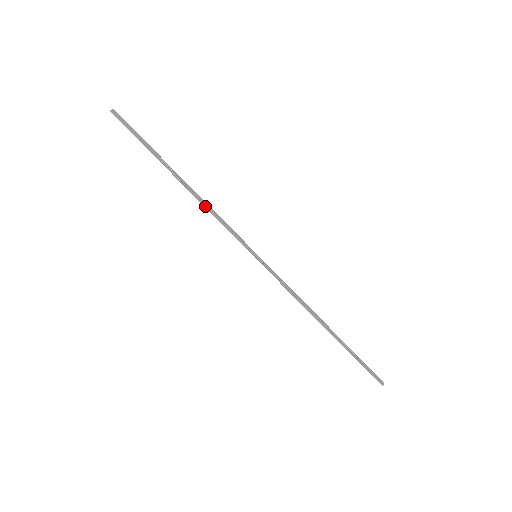
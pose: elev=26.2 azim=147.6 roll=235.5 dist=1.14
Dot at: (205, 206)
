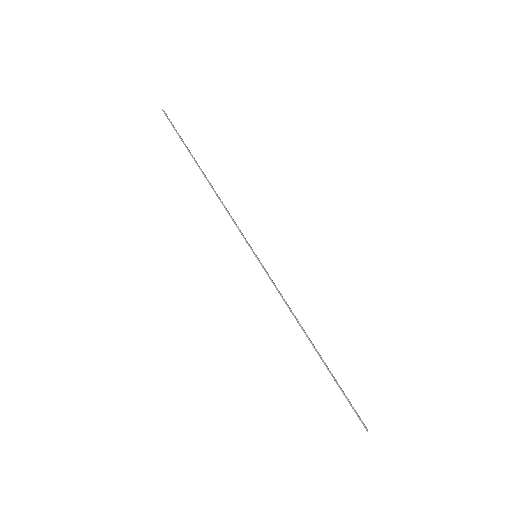
Dot at: (220, 200)
